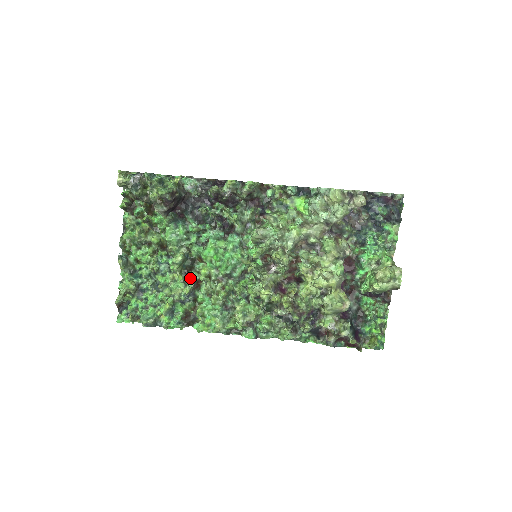
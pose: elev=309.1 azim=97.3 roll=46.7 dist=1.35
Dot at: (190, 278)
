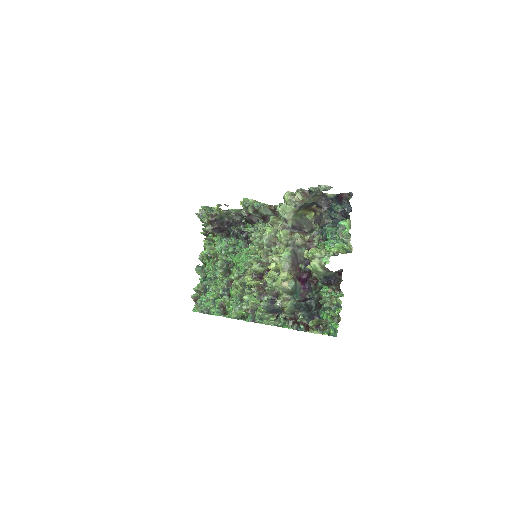
Dot at: (226, 277)
